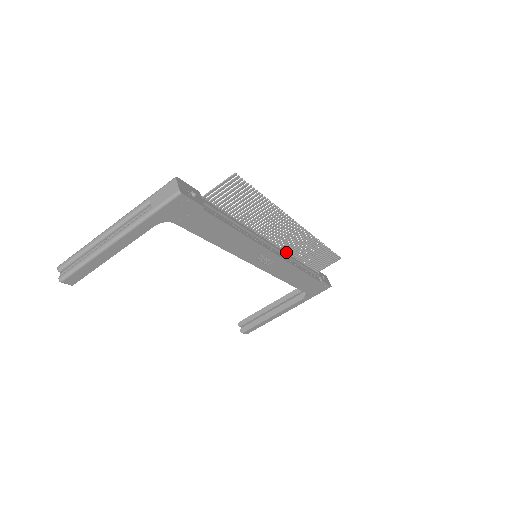
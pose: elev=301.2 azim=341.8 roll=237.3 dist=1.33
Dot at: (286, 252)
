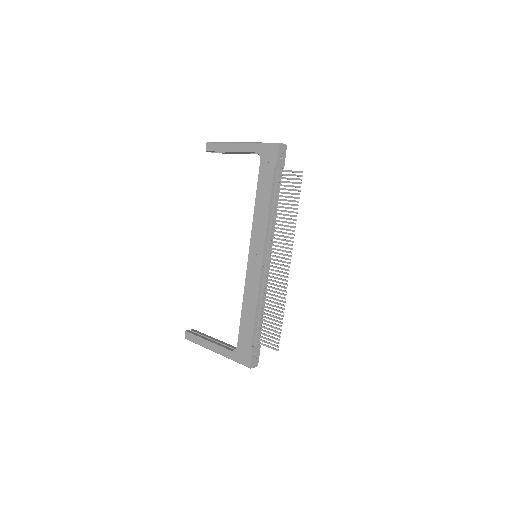
Dot at: (267, 283)
